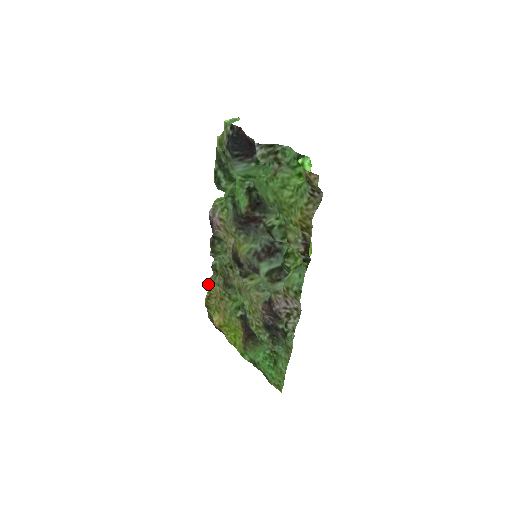
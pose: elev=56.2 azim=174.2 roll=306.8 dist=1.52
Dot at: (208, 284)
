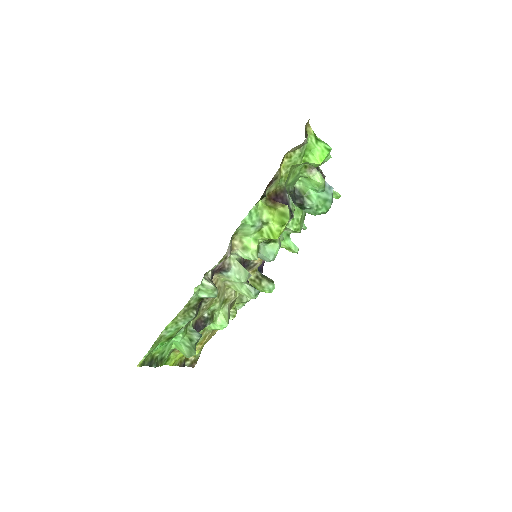
Dot at: occluded
